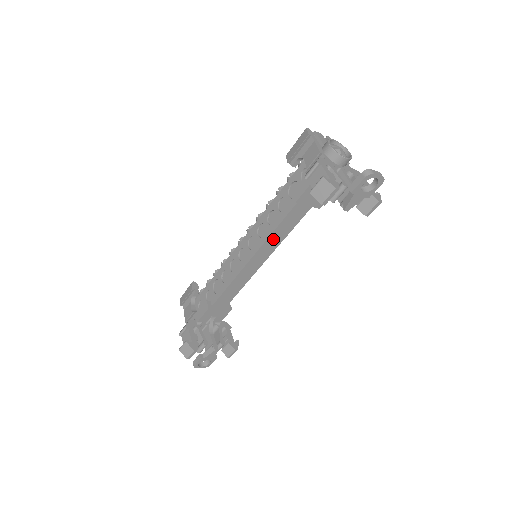
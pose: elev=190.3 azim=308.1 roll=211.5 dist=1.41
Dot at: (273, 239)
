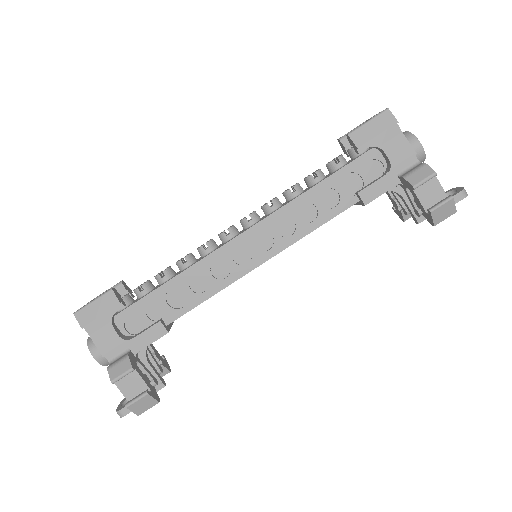
Dot at: occluded
